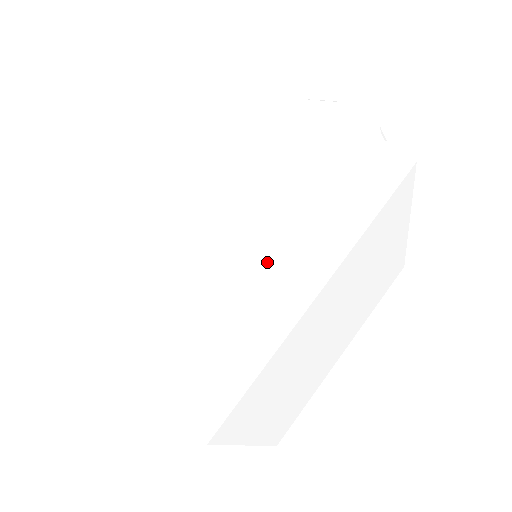
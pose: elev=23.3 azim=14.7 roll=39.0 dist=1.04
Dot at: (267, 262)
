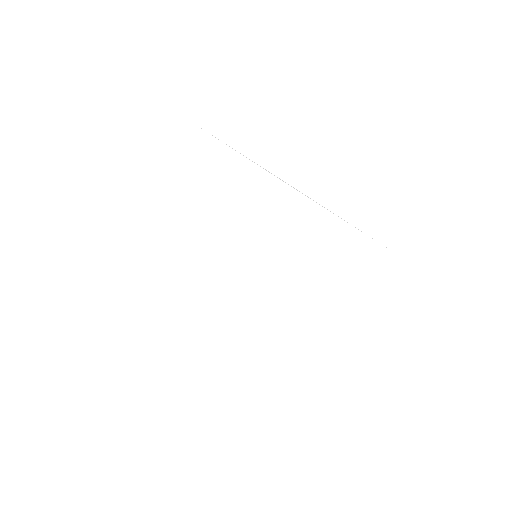
Dot at: occluded
